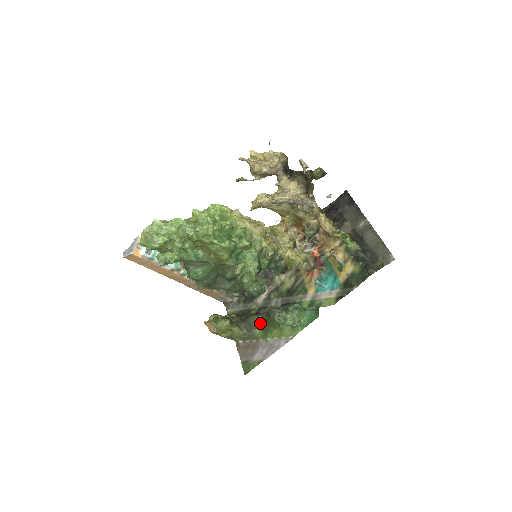
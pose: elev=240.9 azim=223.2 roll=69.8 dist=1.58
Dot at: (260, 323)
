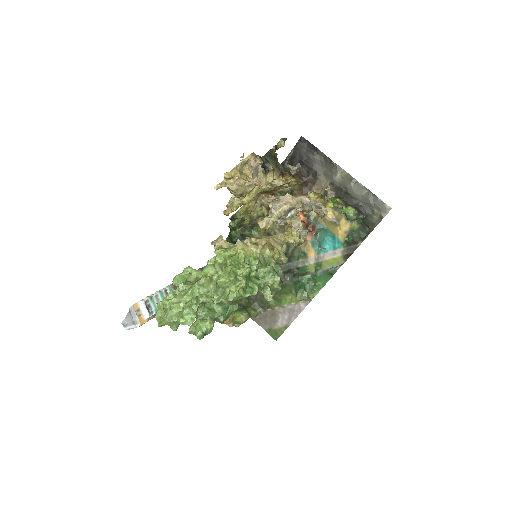
Dot at: occluded
